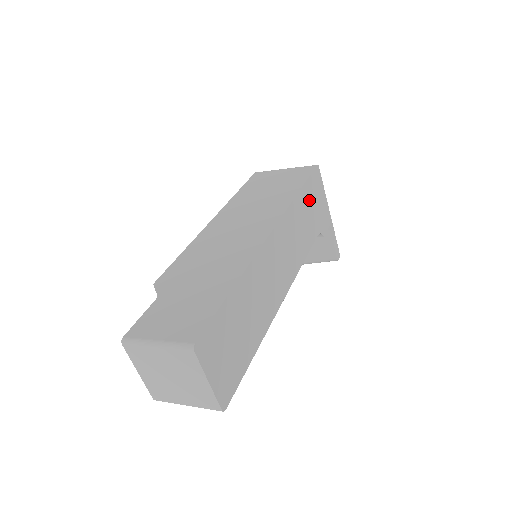
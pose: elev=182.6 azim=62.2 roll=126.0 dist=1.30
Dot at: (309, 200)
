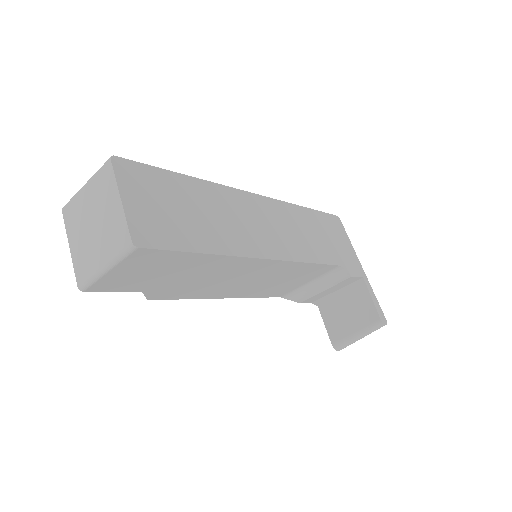
Dot at: (323, 227)
